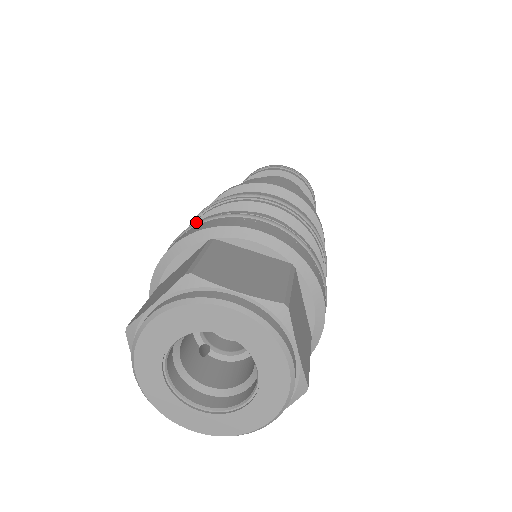
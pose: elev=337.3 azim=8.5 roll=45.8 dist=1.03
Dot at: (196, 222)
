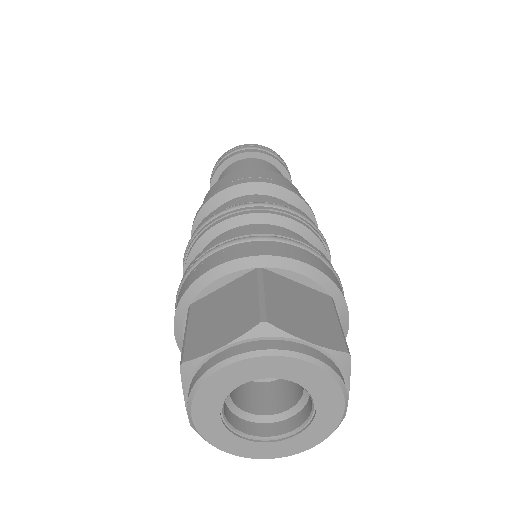
Dot at: (228, 236)
